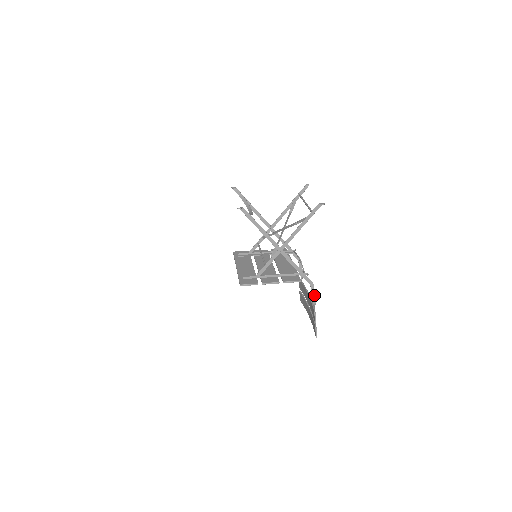
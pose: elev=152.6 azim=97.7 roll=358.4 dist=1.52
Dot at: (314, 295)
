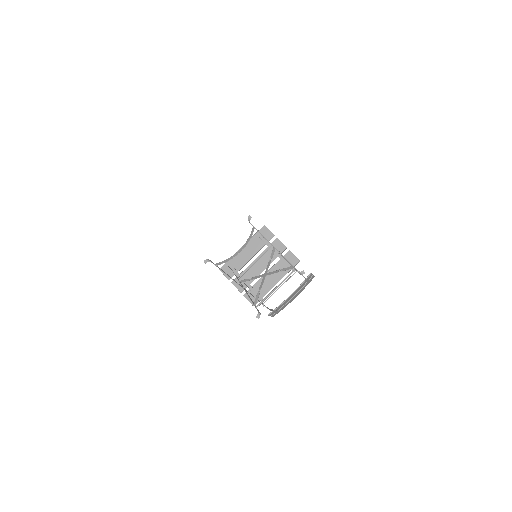
Dot at: occluded
